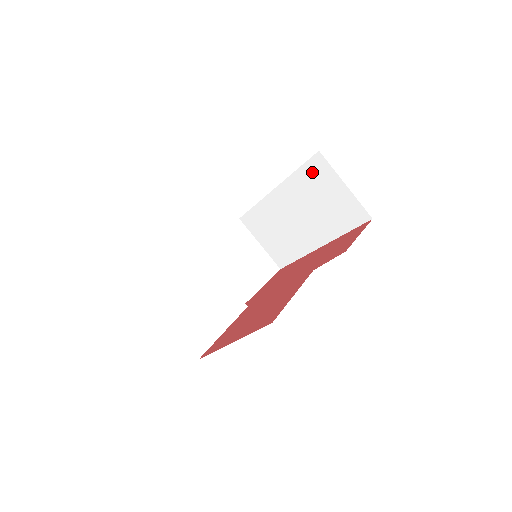
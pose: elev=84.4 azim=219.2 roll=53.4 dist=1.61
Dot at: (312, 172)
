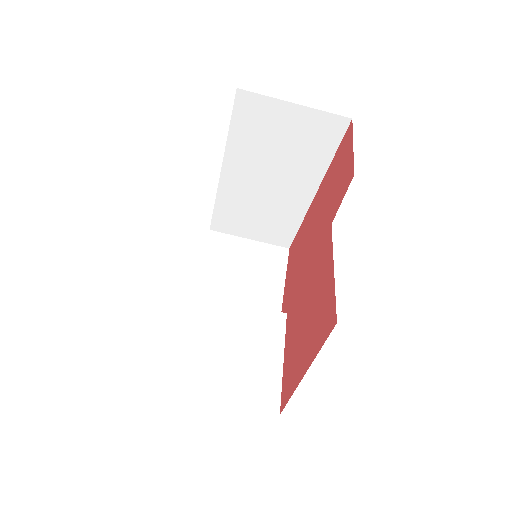
Dot at: (247, 119)
